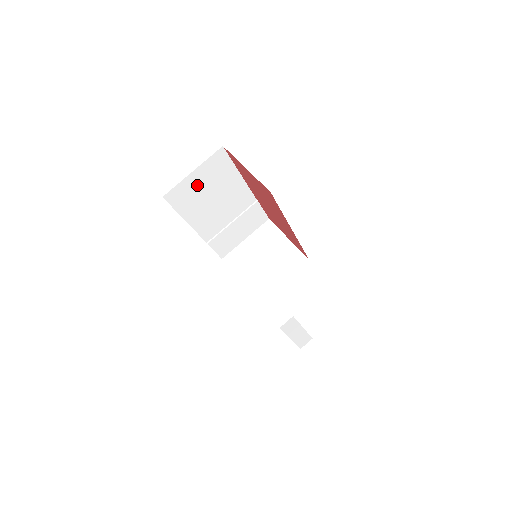
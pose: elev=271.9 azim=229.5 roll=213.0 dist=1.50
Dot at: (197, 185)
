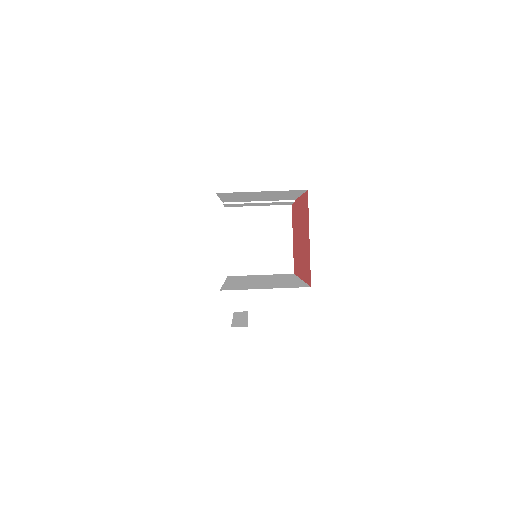
Dot at: (255, 193)
